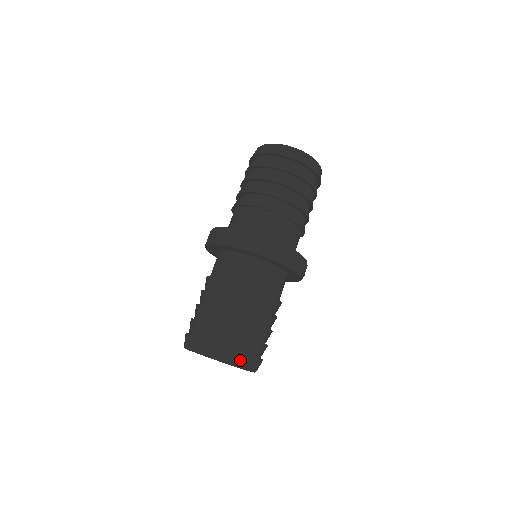
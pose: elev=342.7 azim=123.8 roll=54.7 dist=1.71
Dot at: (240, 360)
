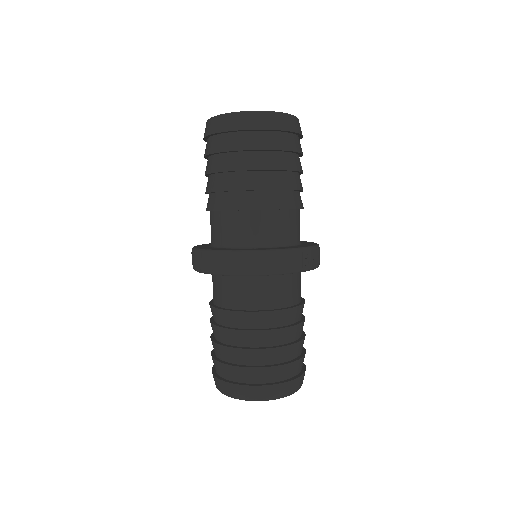
Dot at: (289, 389)
